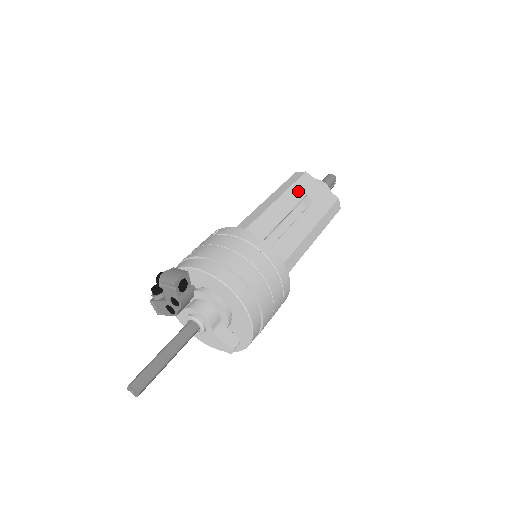
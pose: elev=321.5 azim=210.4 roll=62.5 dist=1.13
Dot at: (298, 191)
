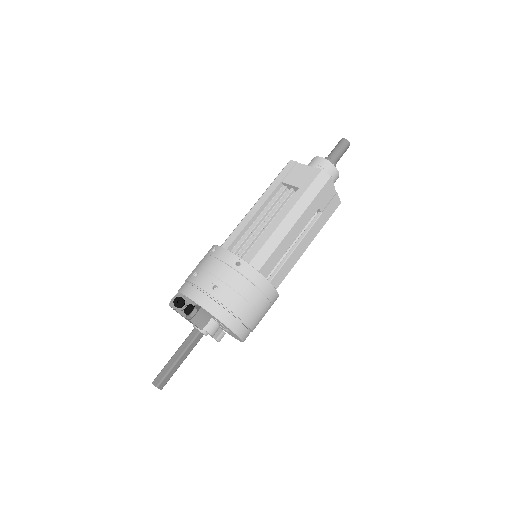
Dot at: (315, 206)
